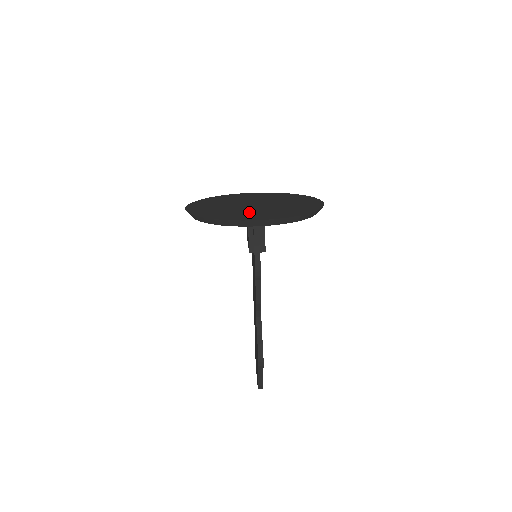
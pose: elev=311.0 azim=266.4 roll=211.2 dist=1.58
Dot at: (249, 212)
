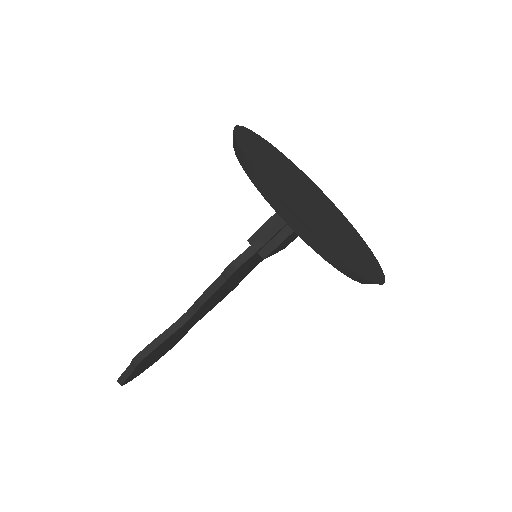
Dot at: (292, 195)
